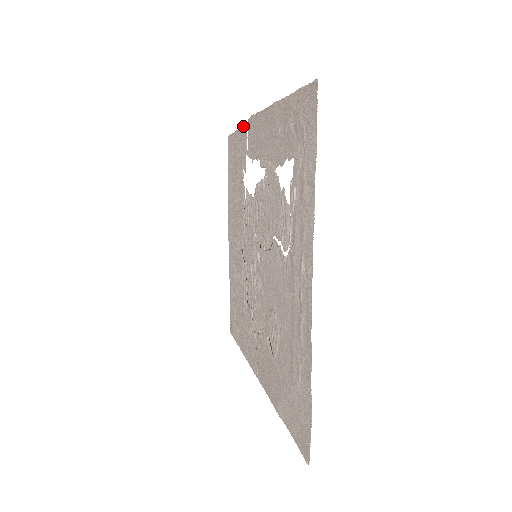
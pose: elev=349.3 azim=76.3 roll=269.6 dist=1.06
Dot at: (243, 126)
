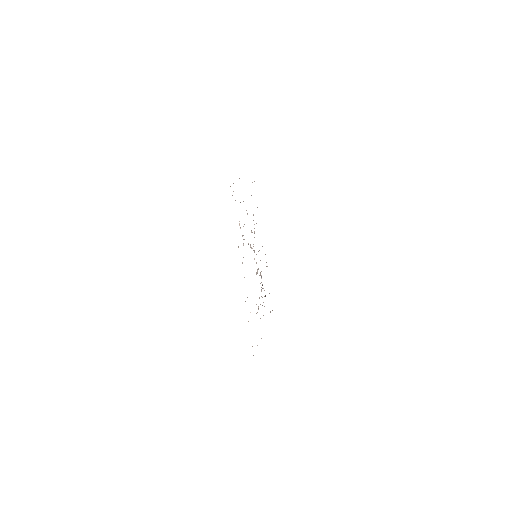
Dot at: occluded
